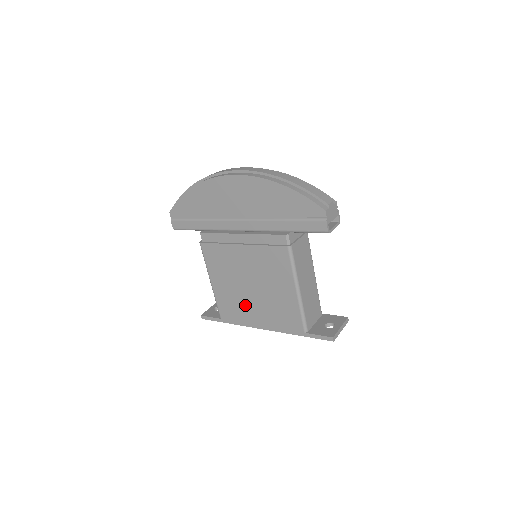
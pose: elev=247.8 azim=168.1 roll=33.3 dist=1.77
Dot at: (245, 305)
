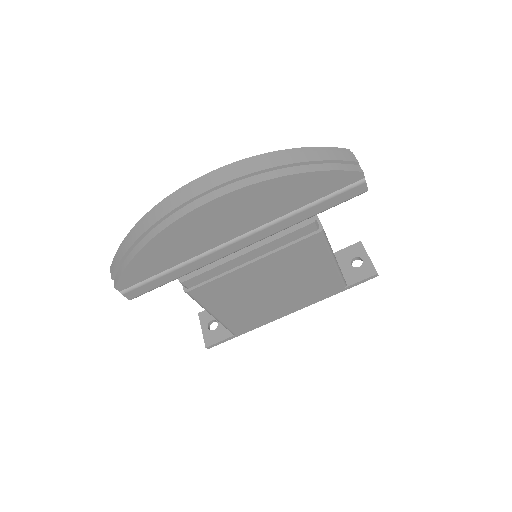
Dot at: (267, 308)
